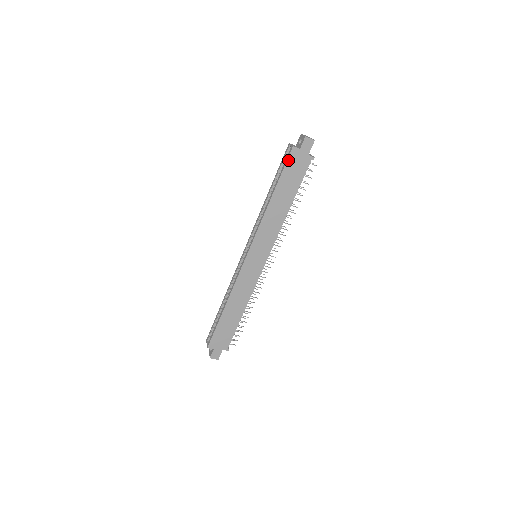
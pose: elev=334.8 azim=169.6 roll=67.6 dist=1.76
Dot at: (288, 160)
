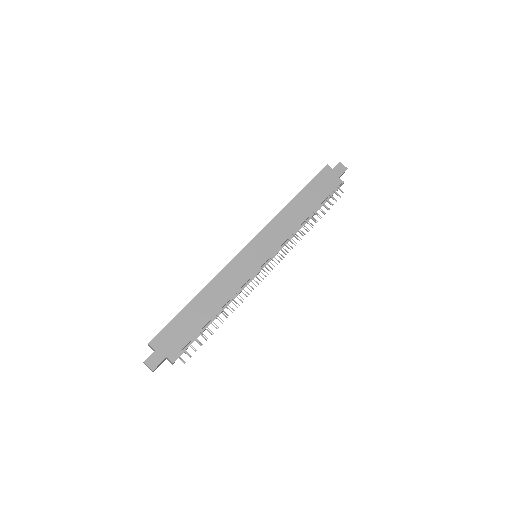
Dot at: (319, 173)
